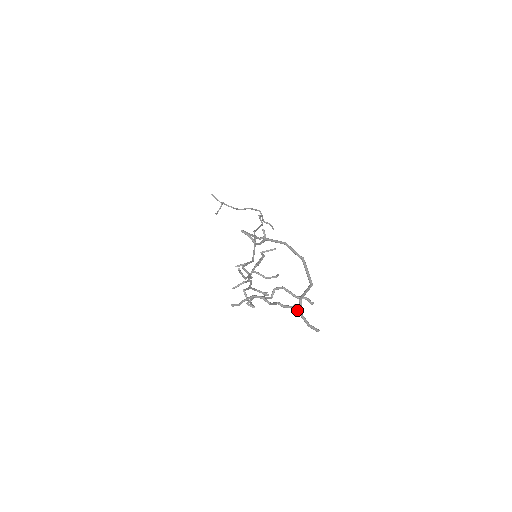
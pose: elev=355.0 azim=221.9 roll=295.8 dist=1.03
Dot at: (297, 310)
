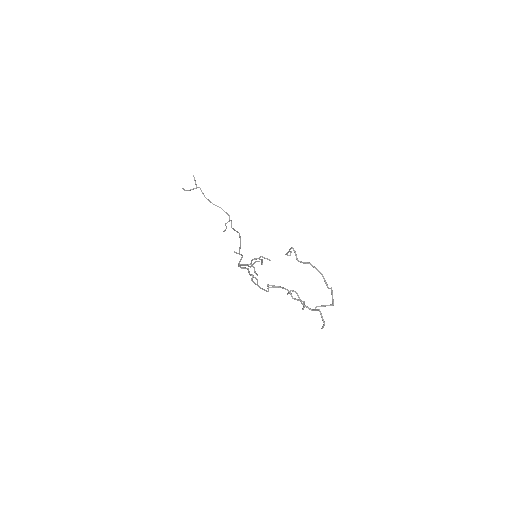
Dot at: (321, 313)
